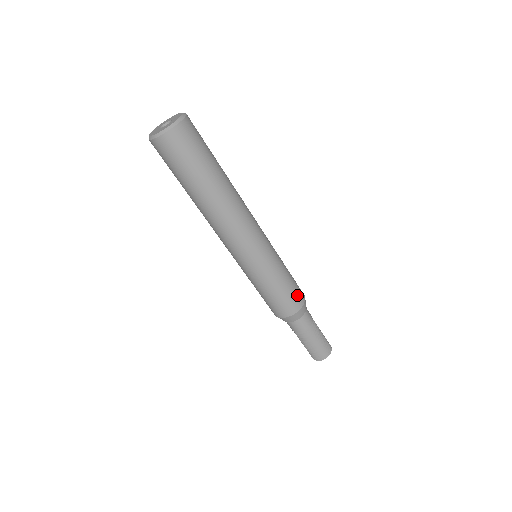
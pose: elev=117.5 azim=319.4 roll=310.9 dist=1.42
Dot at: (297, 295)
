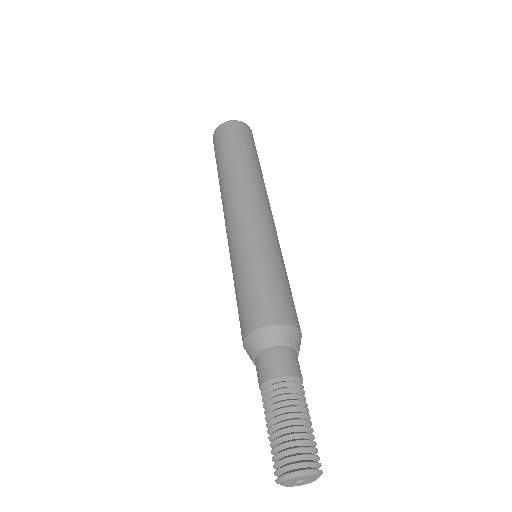
Dot at: (278, 305)
